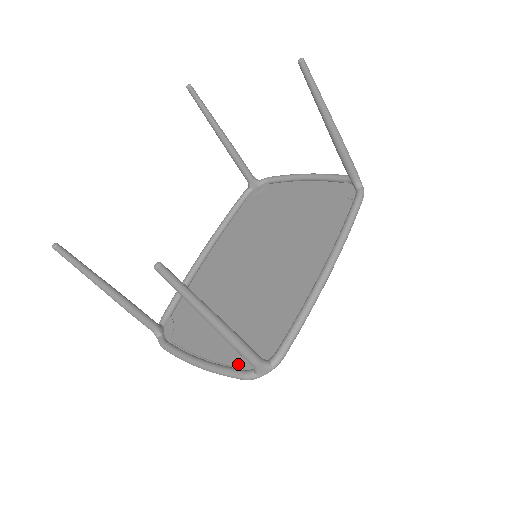
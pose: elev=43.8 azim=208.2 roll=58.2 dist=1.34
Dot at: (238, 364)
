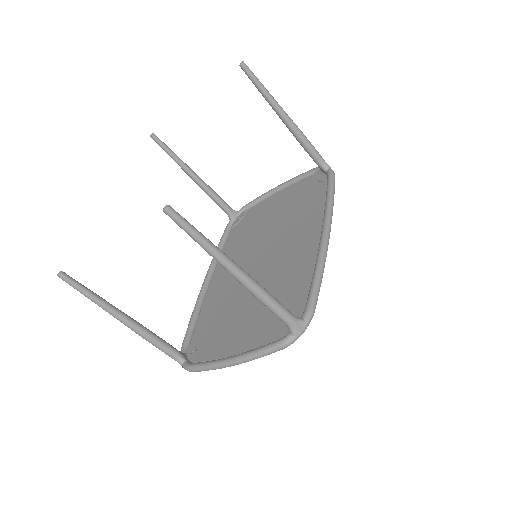
Dot at: (272, 340)
